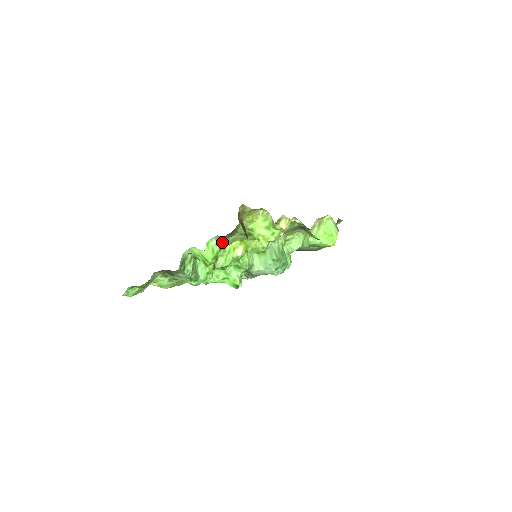
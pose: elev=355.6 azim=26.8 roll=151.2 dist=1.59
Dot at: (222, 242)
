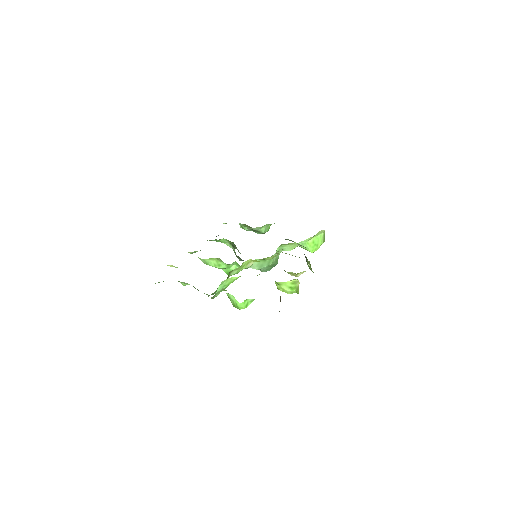
Dot at: occluded
